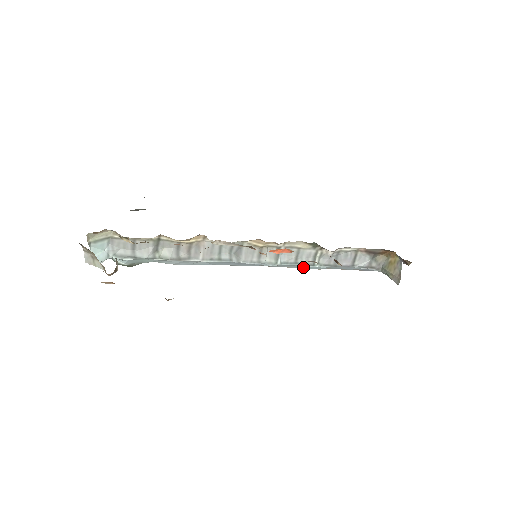
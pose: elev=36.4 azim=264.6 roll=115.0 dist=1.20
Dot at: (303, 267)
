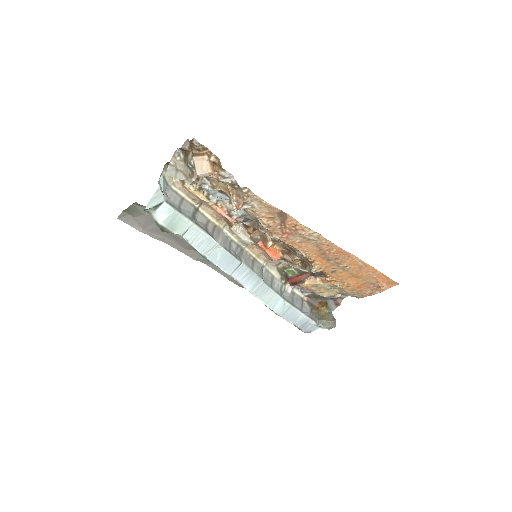
Dot at: (271, 301)
